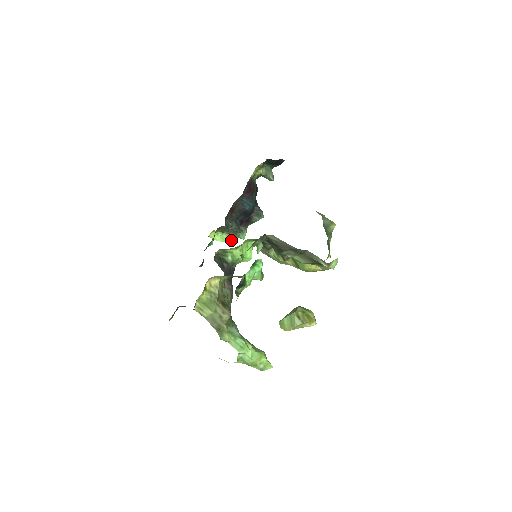
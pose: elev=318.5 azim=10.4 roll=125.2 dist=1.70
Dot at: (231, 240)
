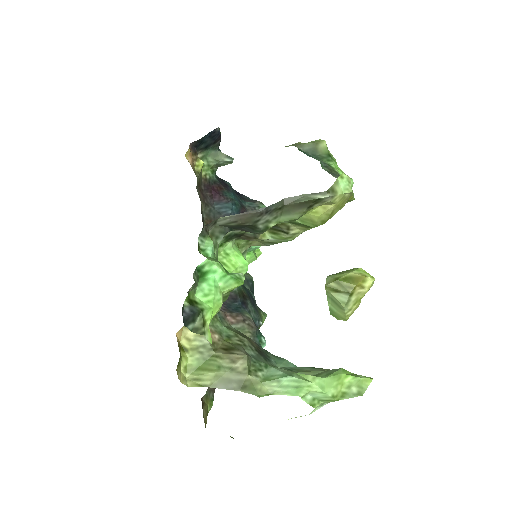
Dot at: (251, 258)
